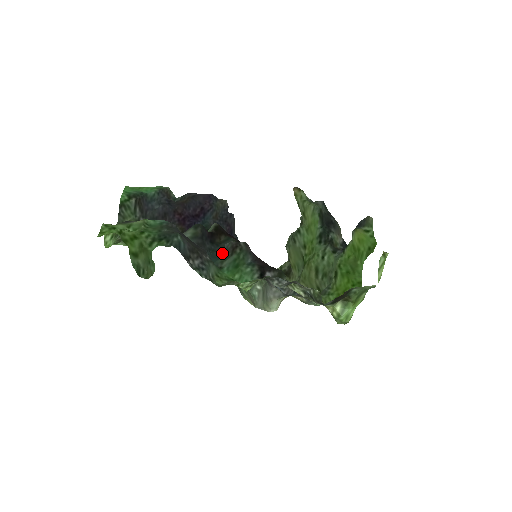
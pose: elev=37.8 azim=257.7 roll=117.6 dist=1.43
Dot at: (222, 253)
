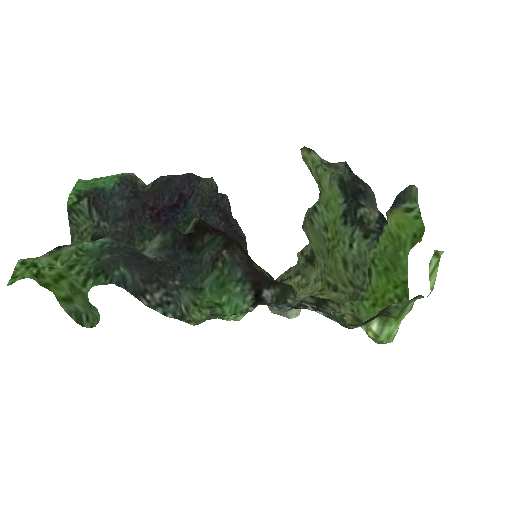
Dot at: (202, 266)
